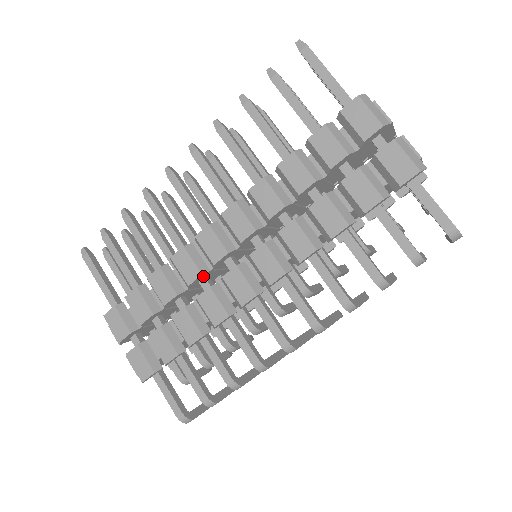
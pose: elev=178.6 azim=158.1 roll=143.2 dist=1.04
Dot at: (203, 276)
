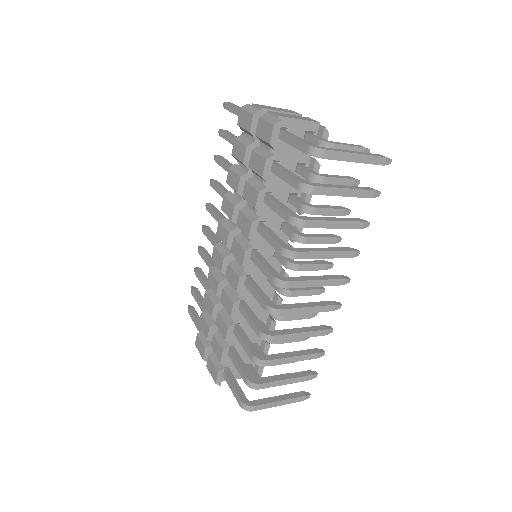
Dot at: (224, 285)
